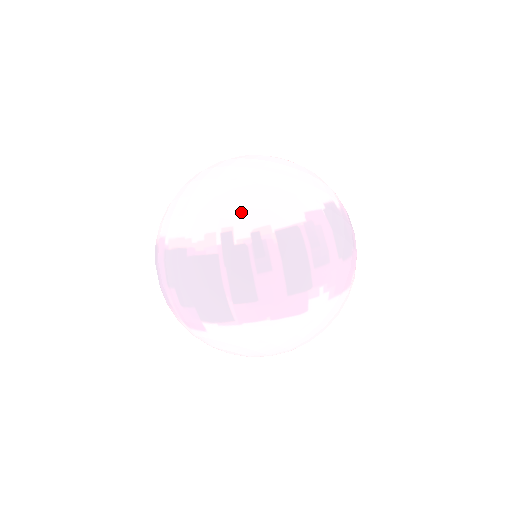
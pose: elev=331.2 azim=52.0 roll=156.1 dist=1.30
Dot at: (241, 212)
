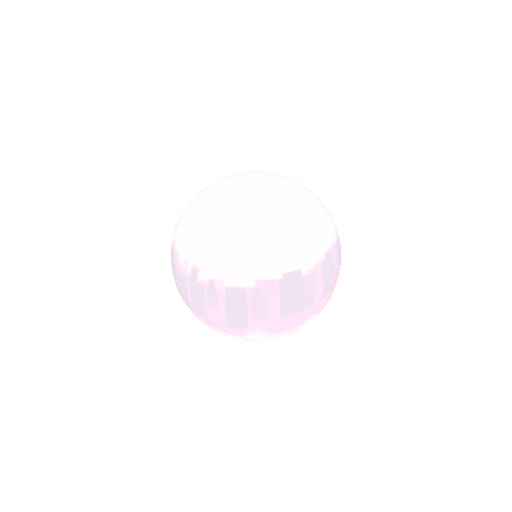
Dot at: (208, 260)
